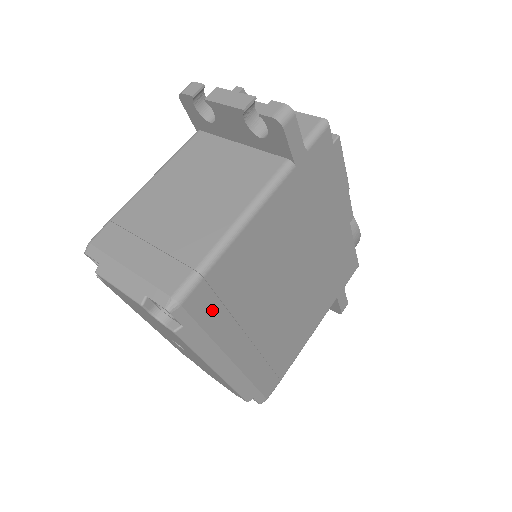
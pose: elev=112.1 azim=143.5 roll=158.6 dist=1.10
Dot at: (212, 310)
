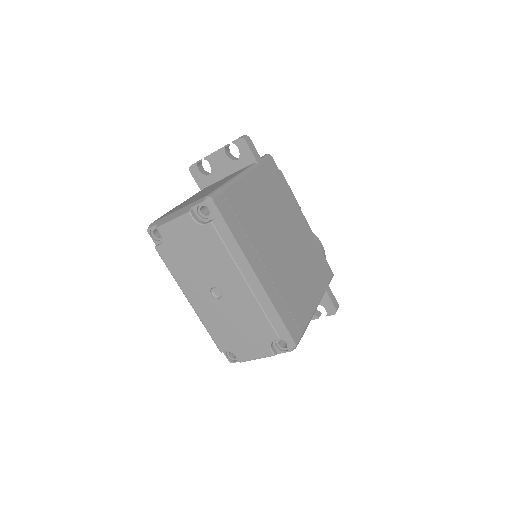
Dot at: (232, 218)
